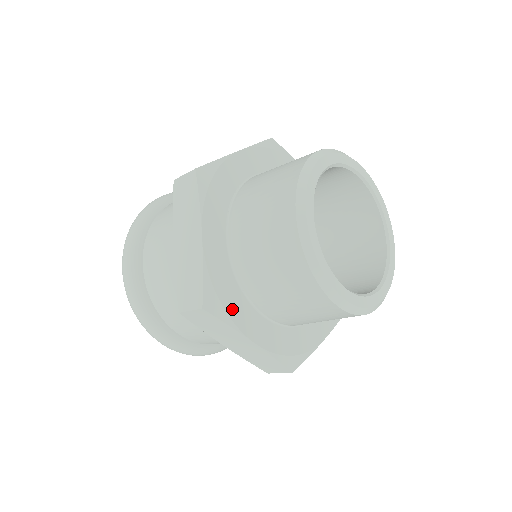
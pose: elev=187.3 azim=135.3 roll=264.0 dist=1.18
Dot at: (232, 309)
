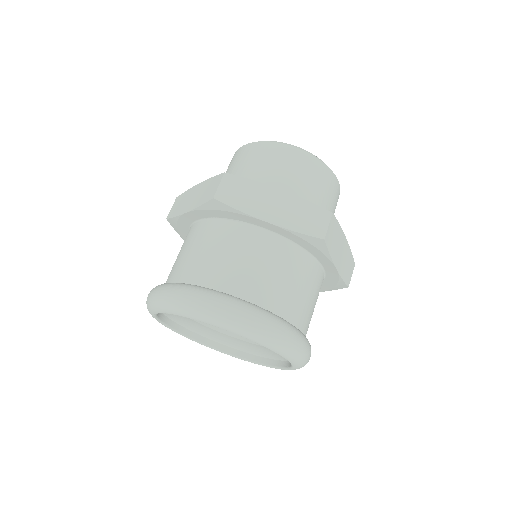
Dot at: occluded
